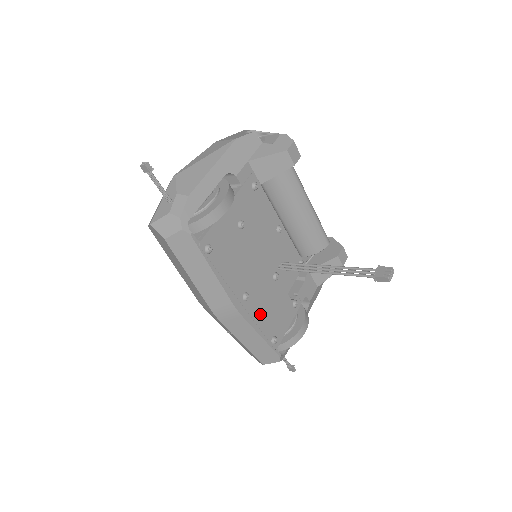
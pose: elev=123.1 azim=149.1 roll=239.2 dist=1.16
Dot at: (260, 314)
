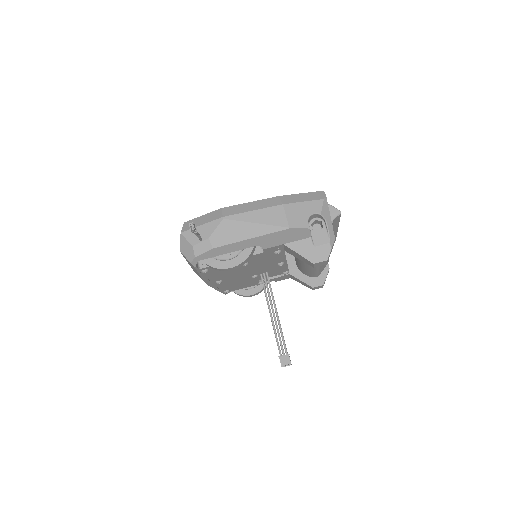
Dot at: (225, 285)
